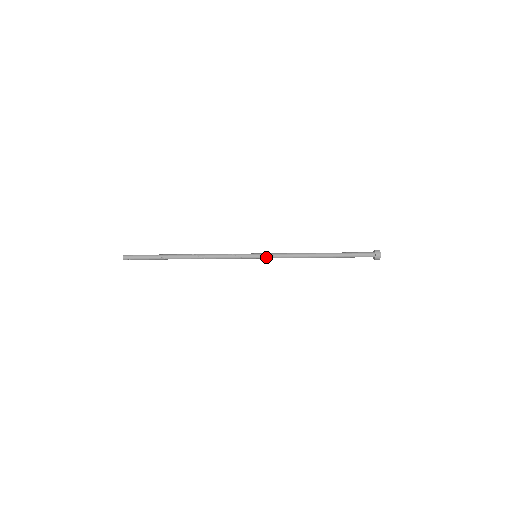
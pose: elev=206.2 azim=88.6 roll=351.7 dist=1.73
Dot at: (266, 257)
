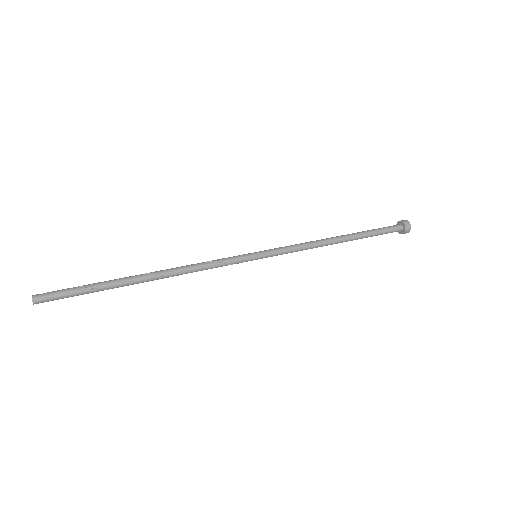
Dot at: occluded
